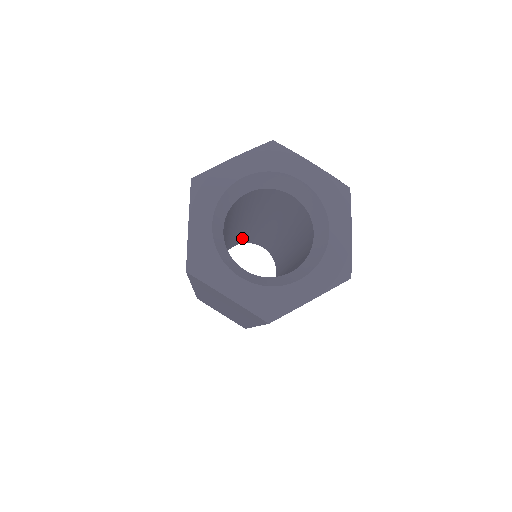
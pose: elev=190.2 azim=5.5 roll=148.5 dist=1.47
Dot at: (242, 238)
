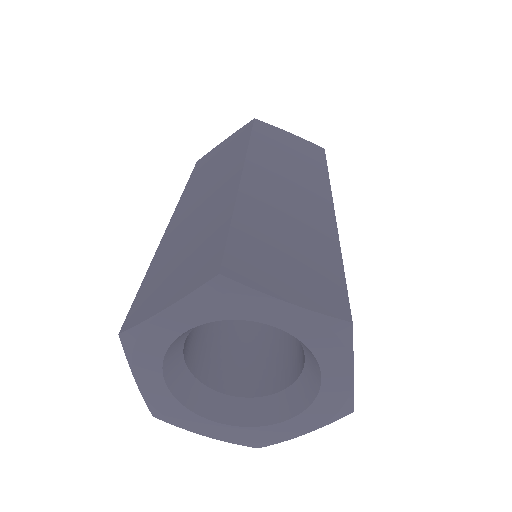
Dot at: occluded
